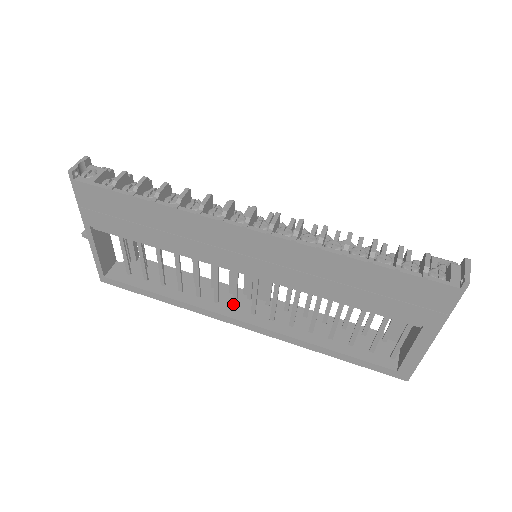
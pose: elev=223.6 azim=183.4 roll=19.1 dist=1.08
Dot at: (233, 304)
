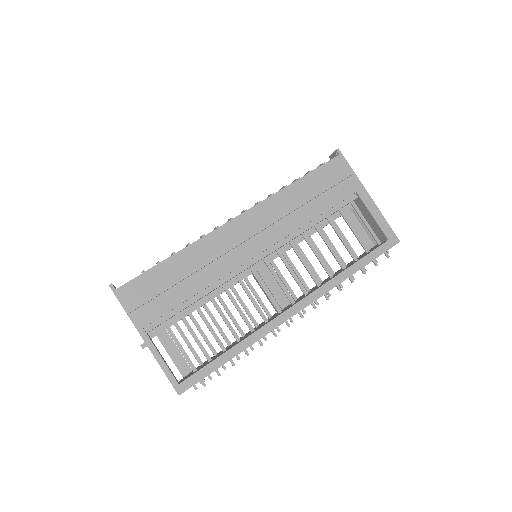
Dot at: (277, 309)
